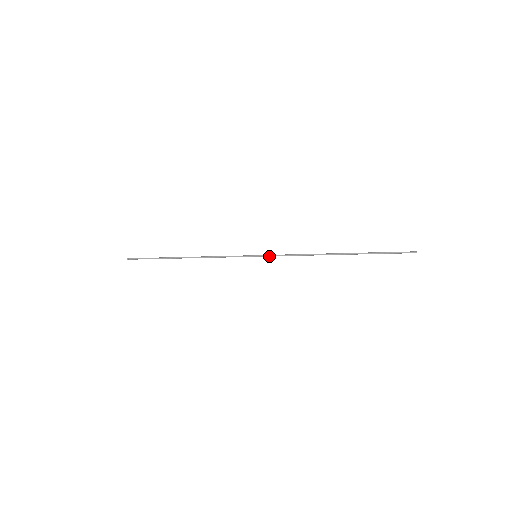
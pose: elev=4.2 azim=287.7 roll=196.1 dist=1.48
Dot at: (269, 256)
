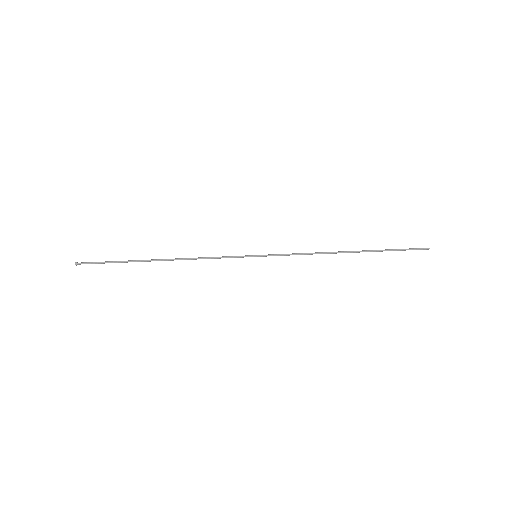
Dot at: occluded
